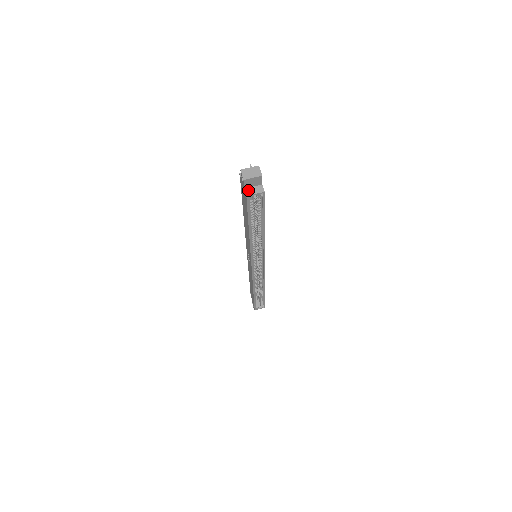
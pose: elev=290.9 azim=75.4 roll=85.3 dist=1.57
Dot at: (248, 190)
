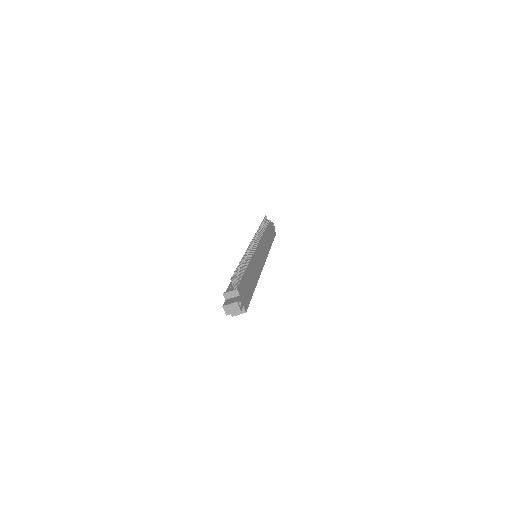
Dot at: occluded
